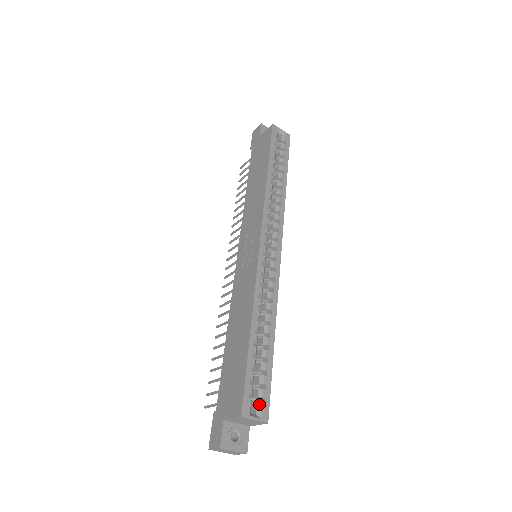
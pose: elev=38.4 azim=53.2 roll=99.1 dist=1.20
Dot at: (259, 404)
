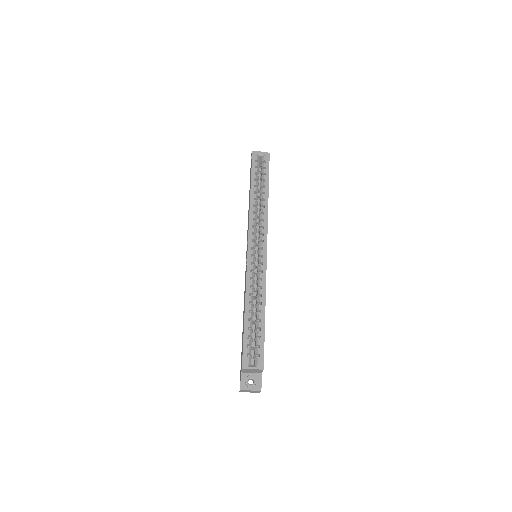
Dot at: (256, 358)
